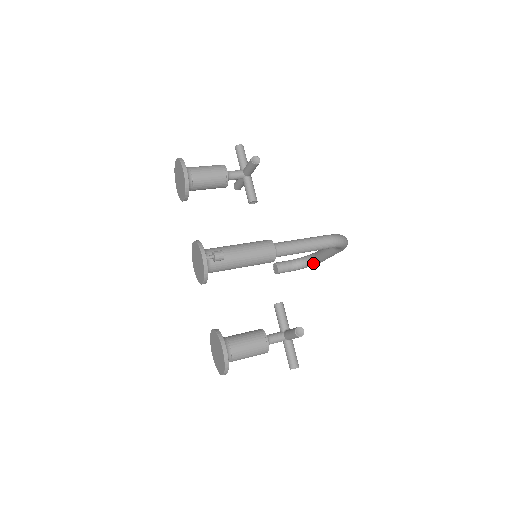
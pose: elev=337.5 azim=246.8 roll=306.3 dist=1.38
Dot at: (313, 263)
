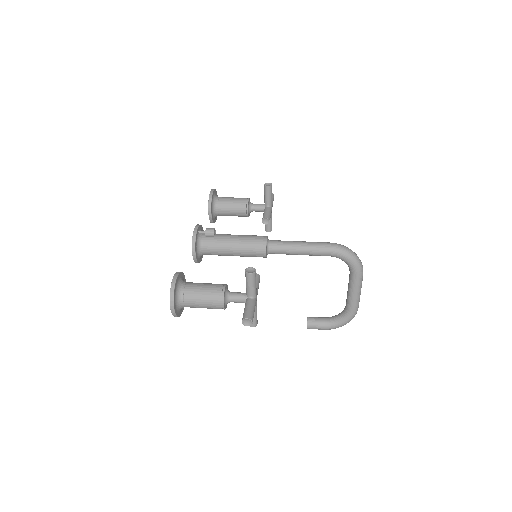
Dot at: (345, 315)
